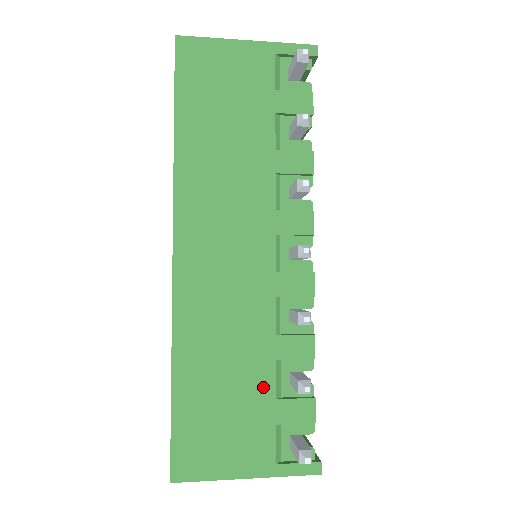
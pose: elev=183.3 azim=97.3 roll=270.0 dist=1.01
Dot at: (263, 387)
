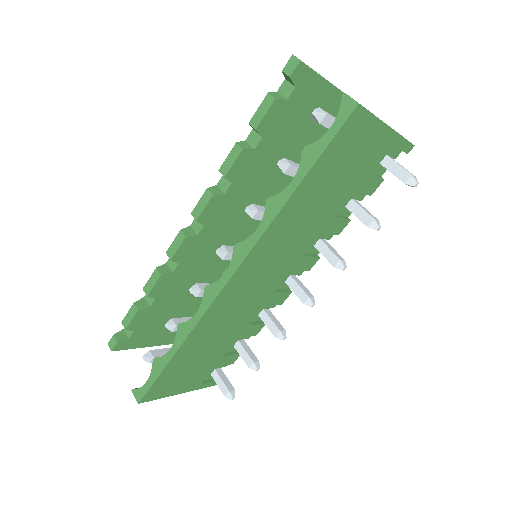
Dot at: (222, 351)
